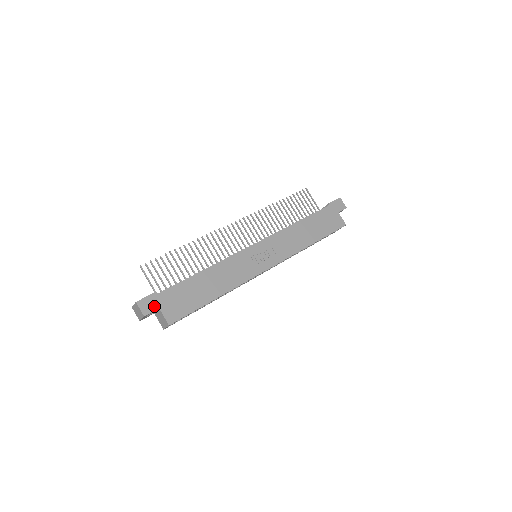
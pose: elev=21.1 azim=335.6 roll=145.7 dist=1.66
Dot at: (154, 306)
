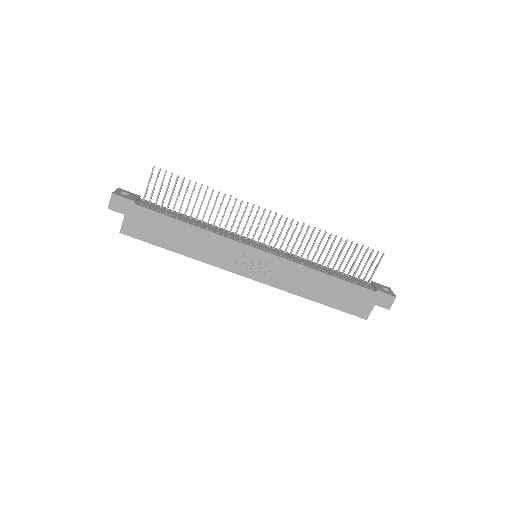
Dot at: (123, 209)
